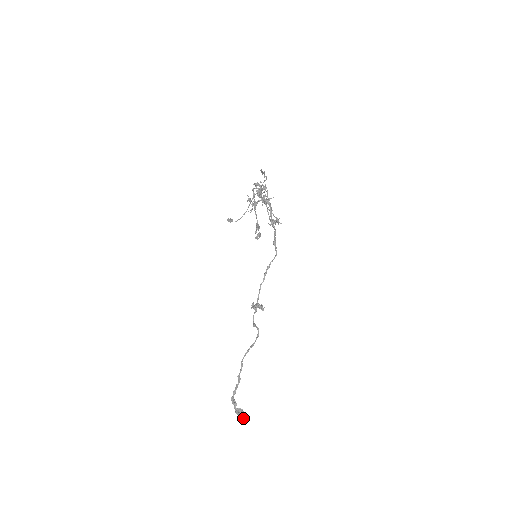
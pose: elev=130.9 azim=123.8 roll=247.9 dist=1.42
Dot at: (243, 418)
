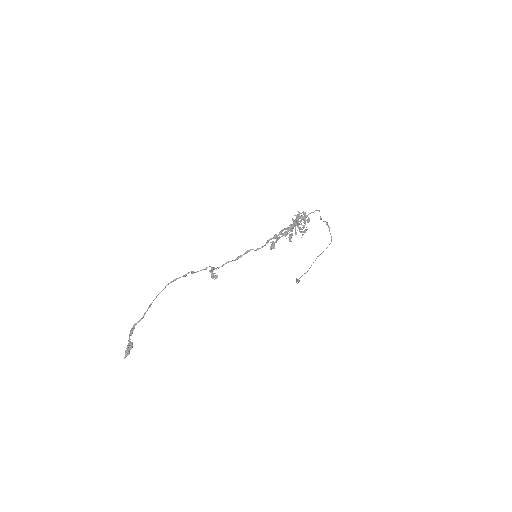
Dot at: (126, 353)
